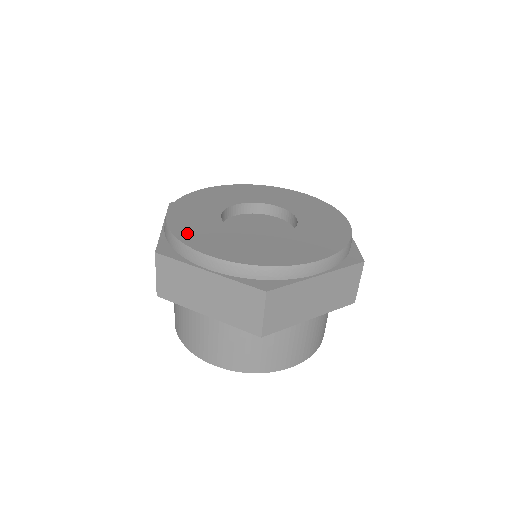
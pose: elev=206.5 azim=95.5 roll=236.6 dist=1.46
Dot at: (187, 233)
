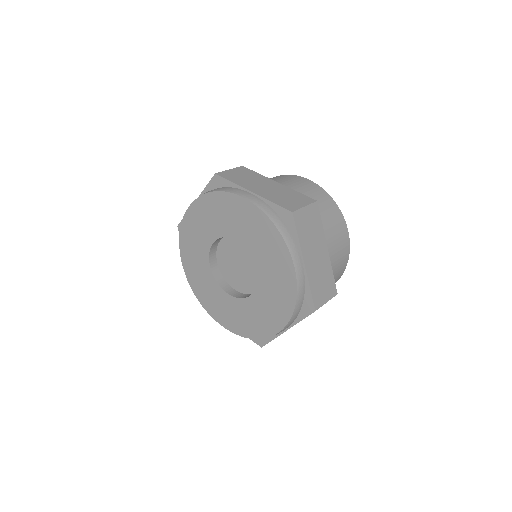
Dot at: (203, 298)
